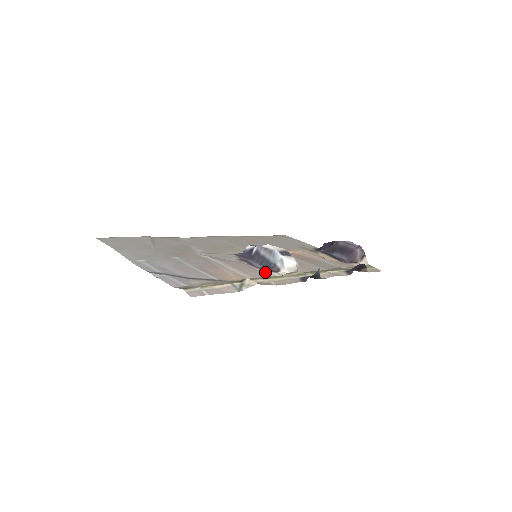
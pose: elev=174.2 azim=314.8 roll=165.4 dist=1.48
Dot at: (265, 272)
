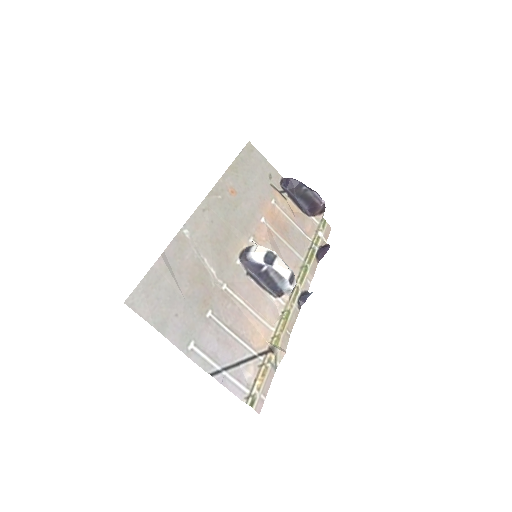
Dot at: (273, 299)
